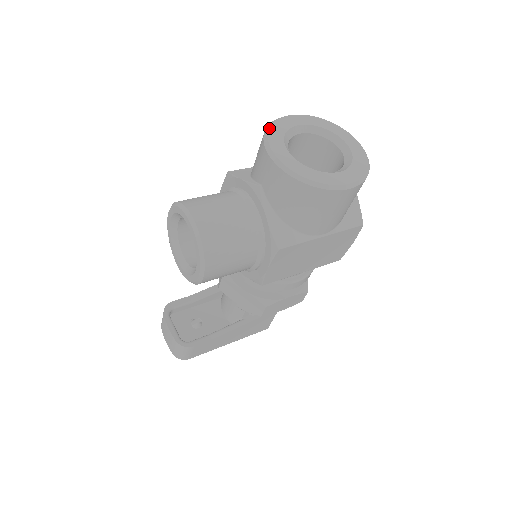
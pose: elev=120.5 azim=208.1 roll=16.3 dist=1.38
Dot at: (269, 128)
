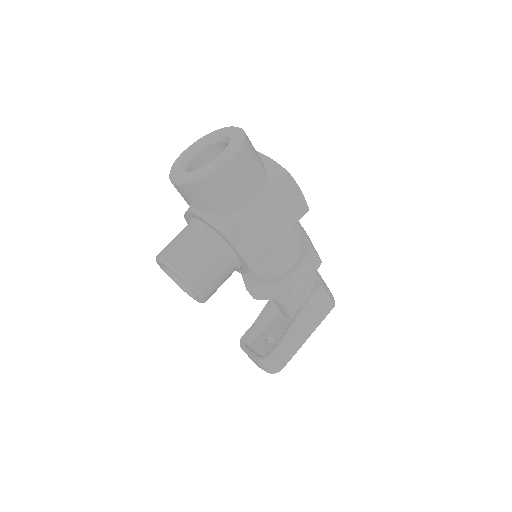
Dot at: occluded
